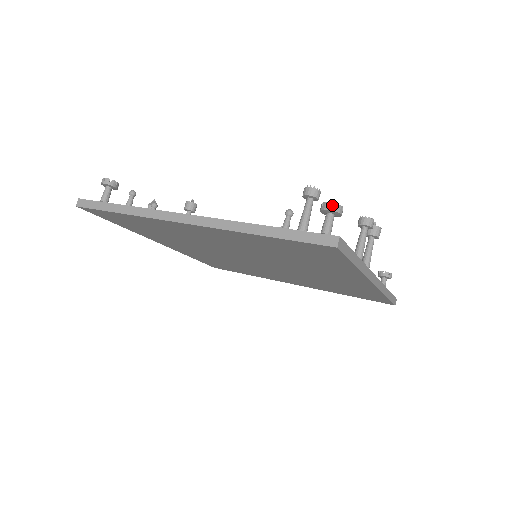
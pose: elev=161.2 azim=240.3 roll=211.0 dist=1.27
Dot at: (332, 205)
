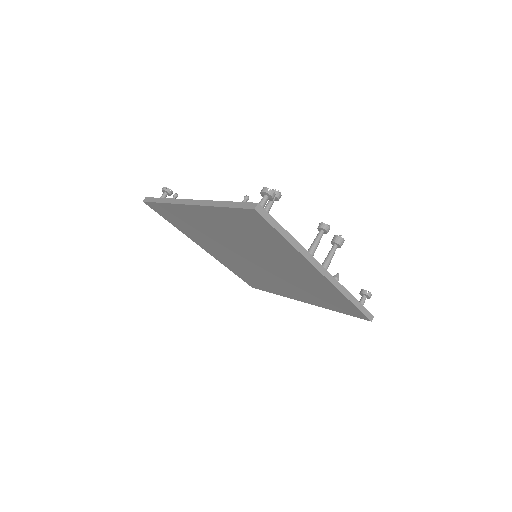
Dot at: (265, 189)
